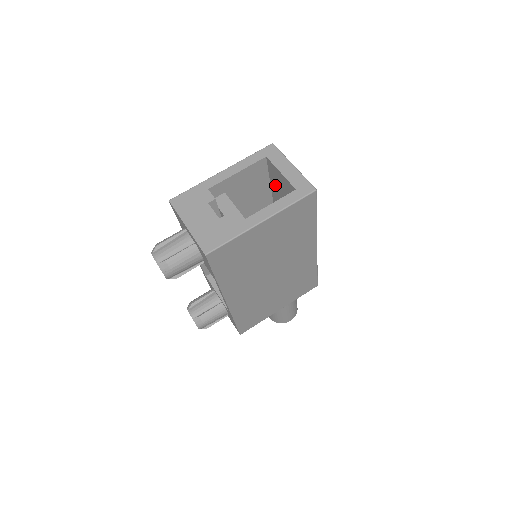
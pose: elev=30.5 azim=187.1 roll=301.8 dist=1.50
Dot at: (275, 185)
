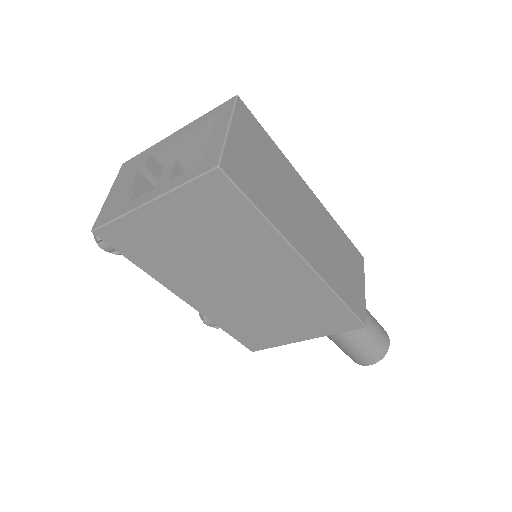
Dot at: occluded
